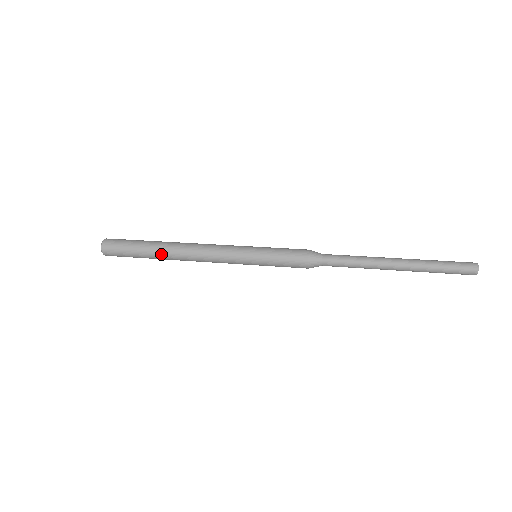
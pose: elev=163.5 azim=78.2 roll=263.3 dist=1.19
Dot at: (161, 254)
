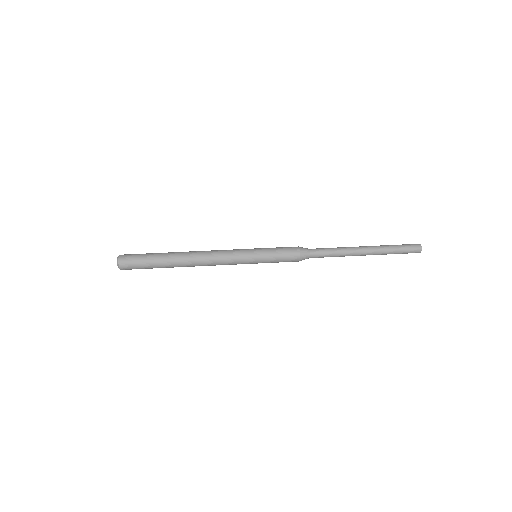
Dot at: (175, 260)
